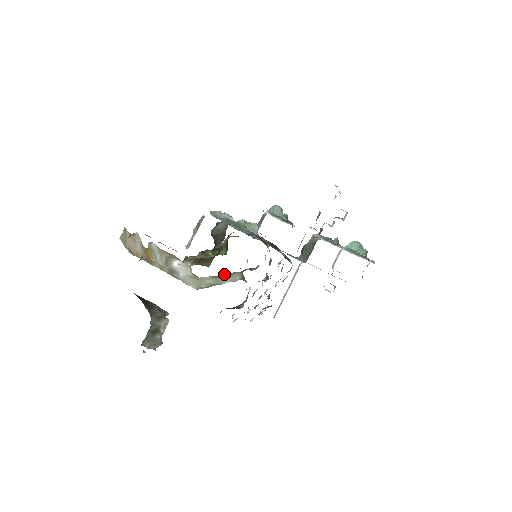
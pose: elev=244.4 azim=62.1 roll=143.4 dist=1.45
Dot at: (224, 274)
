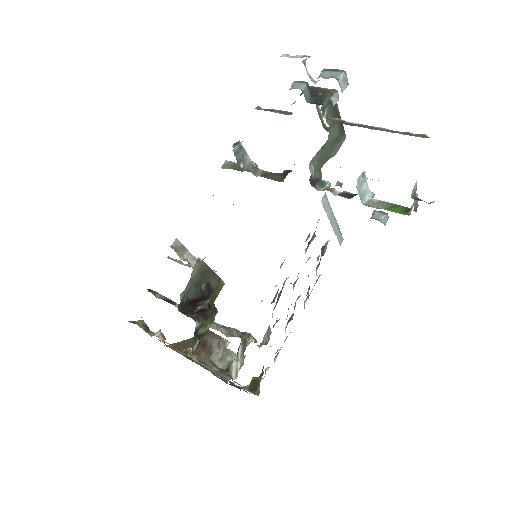
Dot at: (232, 328)
